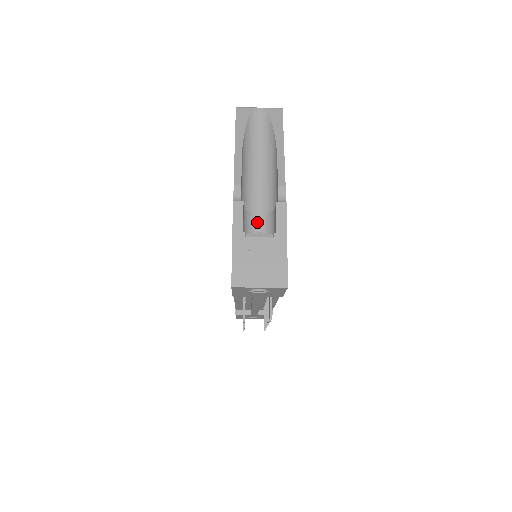
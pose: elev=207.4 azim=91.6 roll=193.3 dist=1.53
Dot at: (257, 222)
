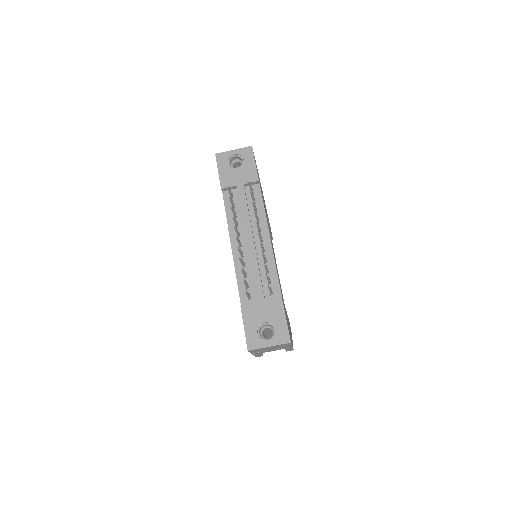
Dot at: occluded
